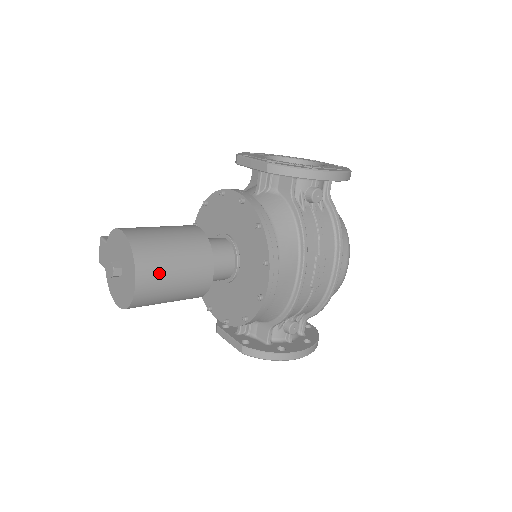
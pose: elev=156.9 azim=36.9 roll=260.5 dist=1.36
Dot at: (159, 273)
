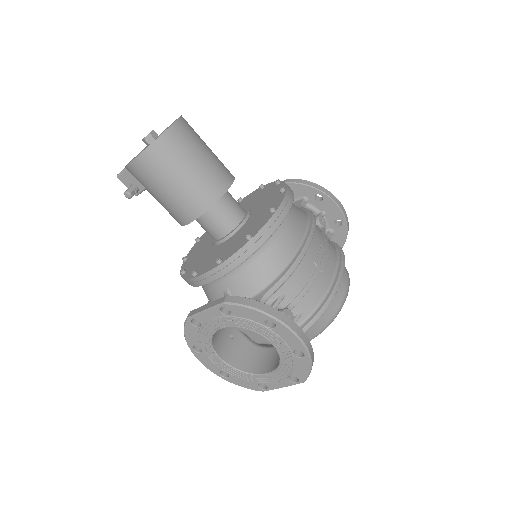
Dot at: (194, 137)
